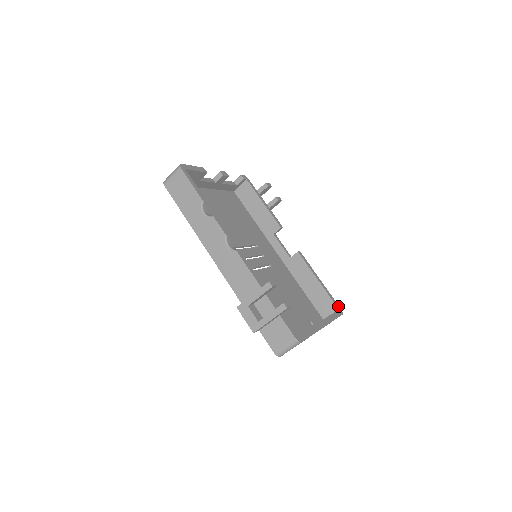
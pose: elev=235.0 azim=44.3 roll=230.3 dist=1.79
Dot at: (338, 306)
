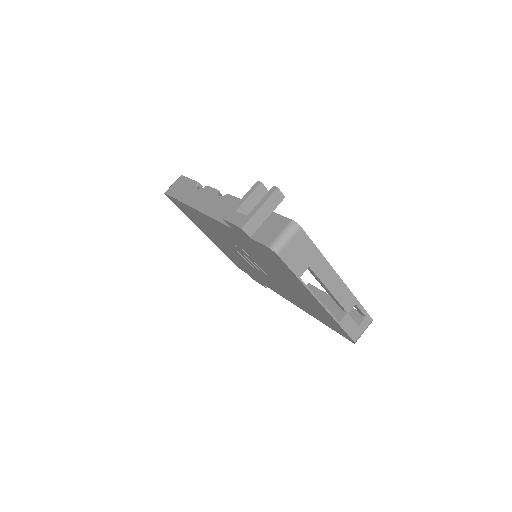
Dot at: occluded
